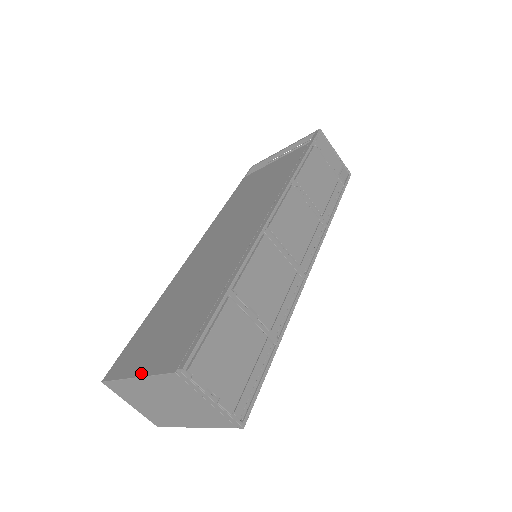
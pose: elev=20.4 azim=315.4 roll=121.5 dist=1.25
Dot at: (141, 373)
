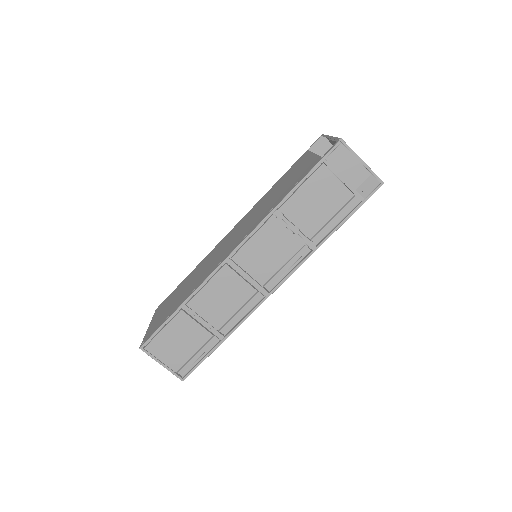
Dot at: (149, 326)
